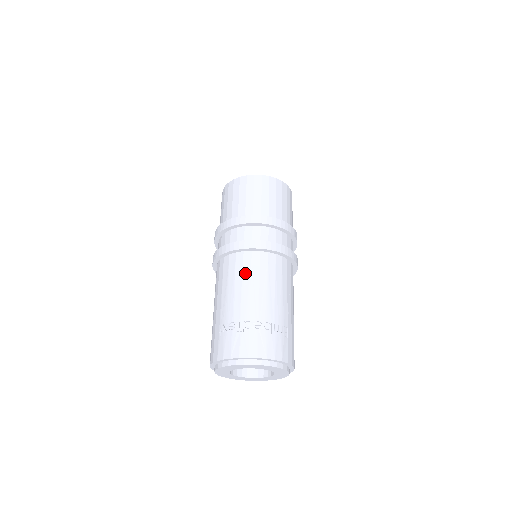
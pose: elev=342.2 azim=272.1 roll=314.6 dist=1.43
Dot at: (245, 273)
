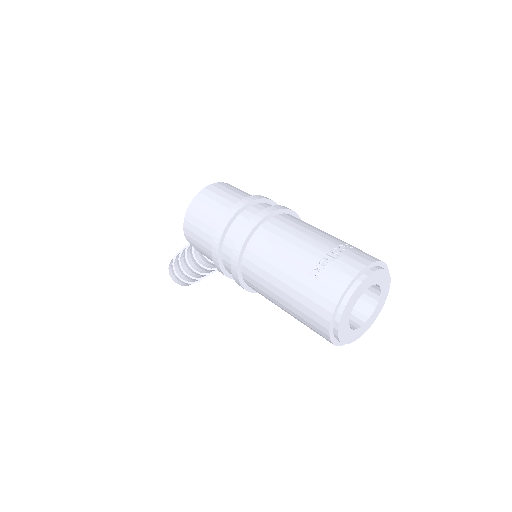
Dot at: (287, 229)
